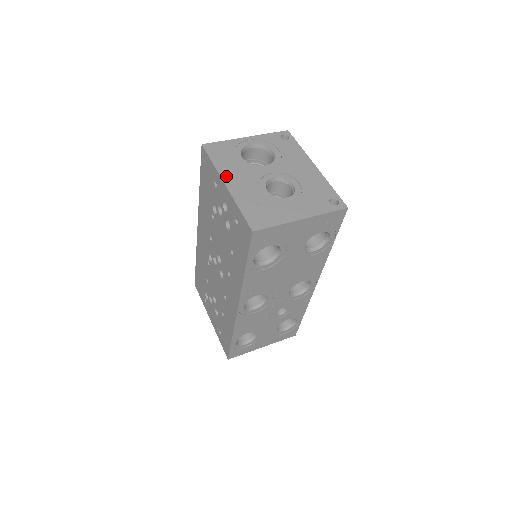
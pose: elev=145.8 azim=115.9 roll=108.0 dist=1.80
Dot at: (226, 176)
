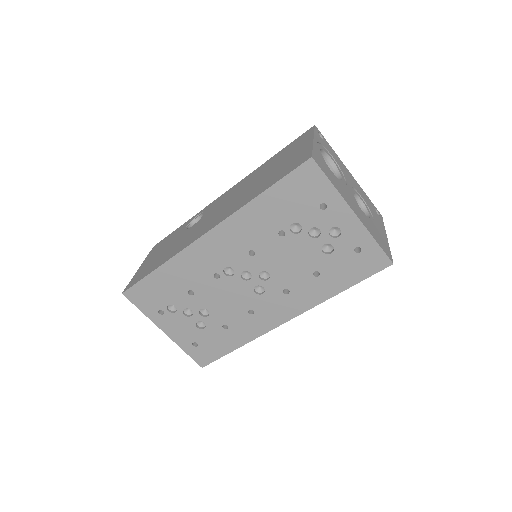
Dot at: (348, 201)
